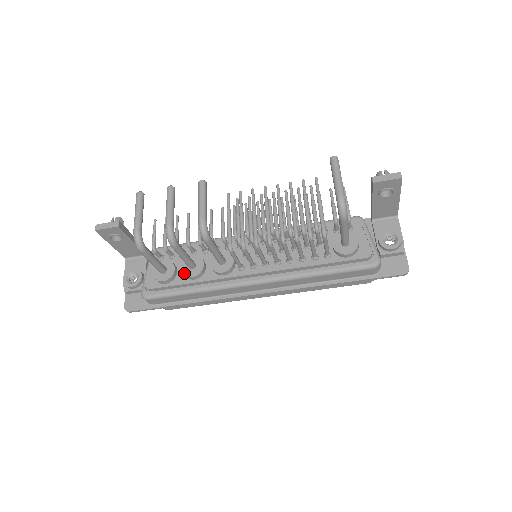
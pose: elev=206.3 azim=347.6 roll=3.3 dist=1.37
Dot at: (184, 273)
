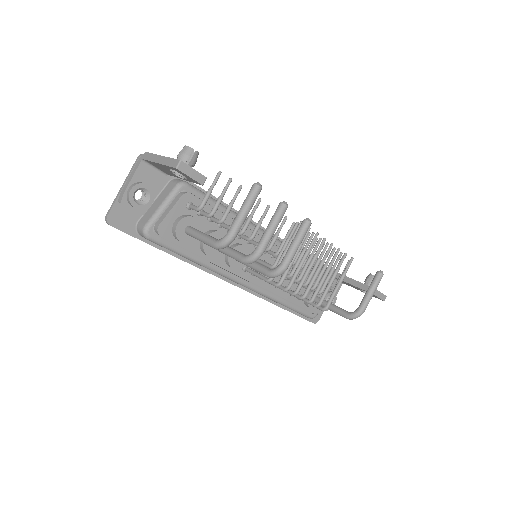
Dot at: (205, 247)
